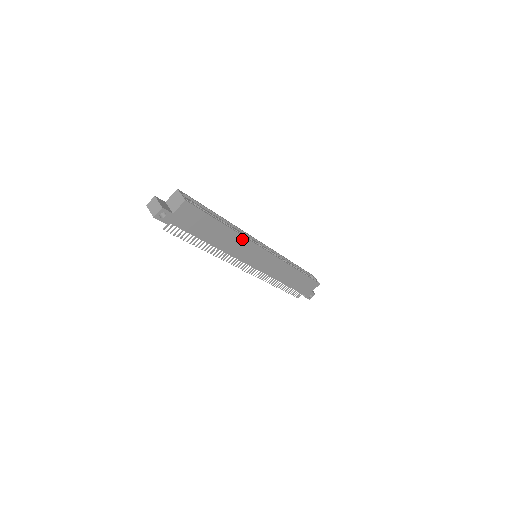
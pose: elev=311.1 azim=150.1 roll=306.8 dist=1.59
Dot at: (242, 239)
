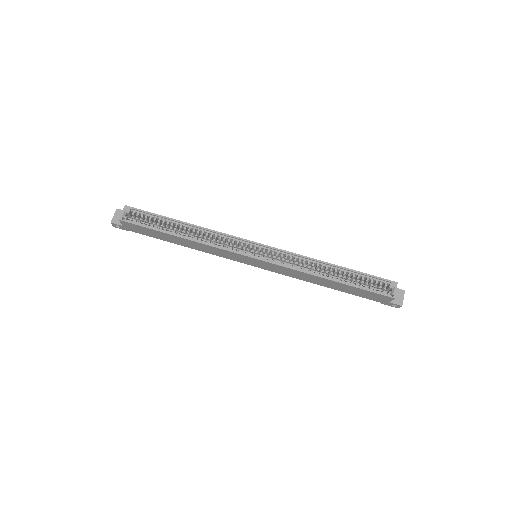
Dot at: (208, 246)
